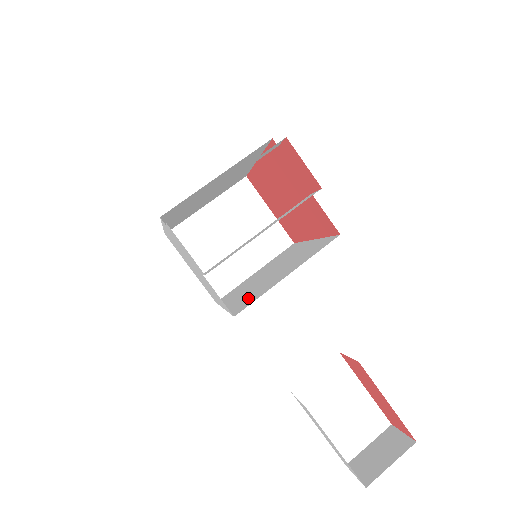
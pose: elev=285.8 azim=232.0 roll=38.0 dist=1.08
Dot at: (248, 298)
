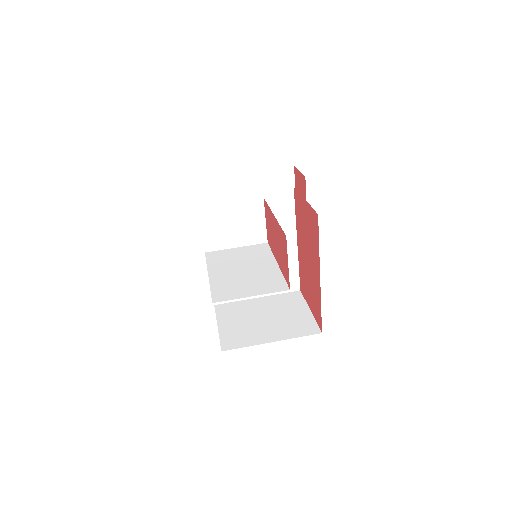
Dot at: occluded
